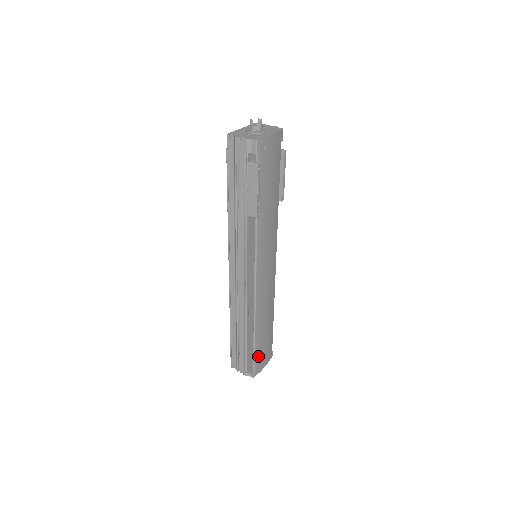
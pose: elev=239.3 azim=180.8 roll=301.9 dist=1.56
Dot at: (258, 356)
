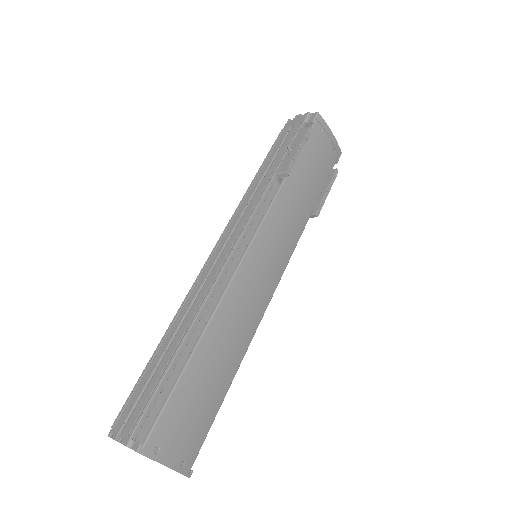
Dot at: (173, 411)
